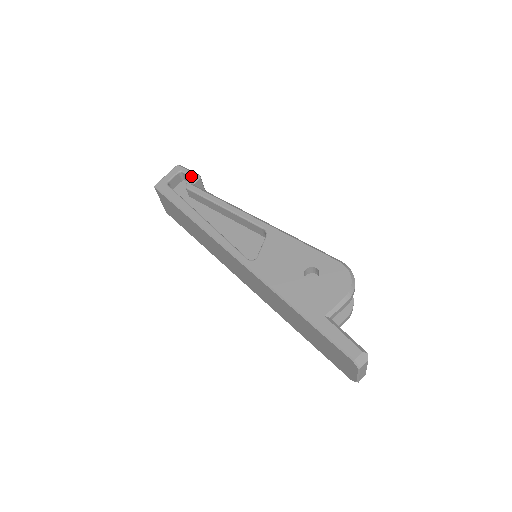
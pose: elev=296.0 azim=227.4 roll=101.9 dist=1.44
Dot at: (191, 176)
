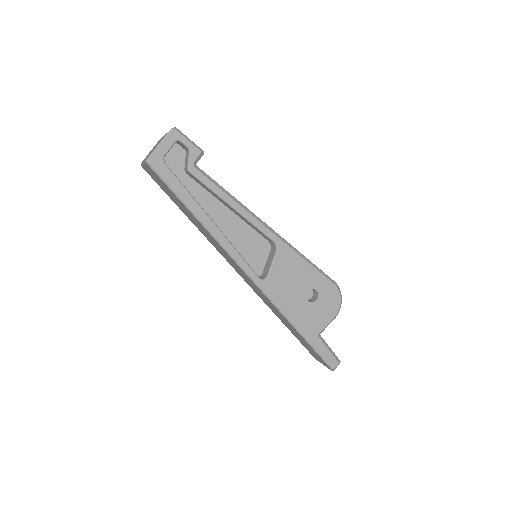
Dot at: (193, 153)
